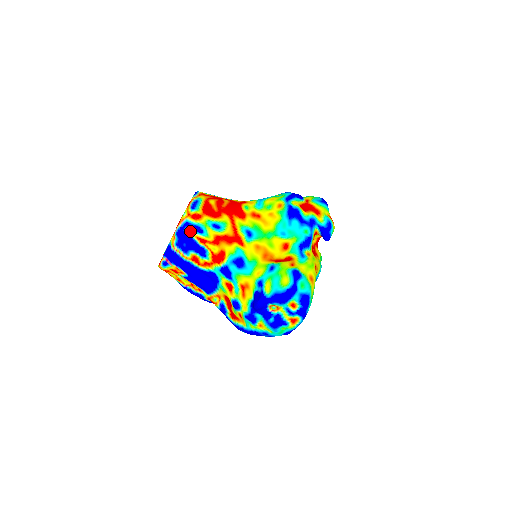
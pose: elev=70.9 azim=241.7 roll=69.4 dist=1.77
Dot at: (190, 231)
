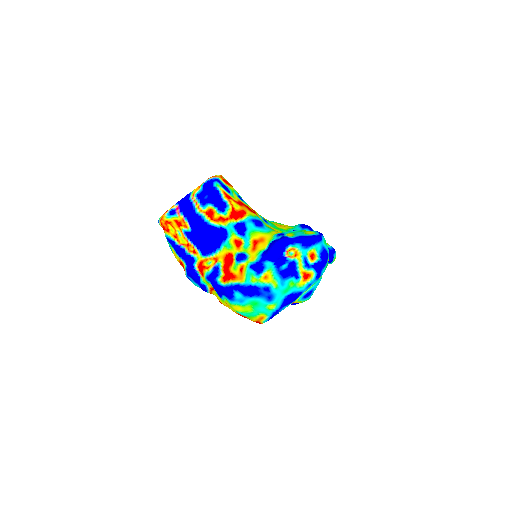
Dot at: (219, 185)
